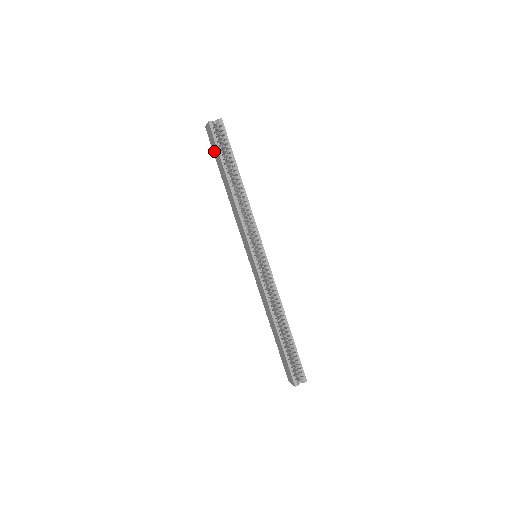
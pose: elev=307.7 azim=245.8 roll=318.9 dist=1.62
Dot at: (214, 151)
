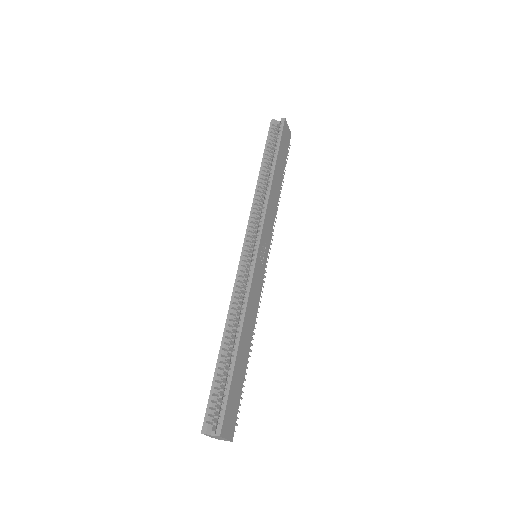
Dot at: occluded
